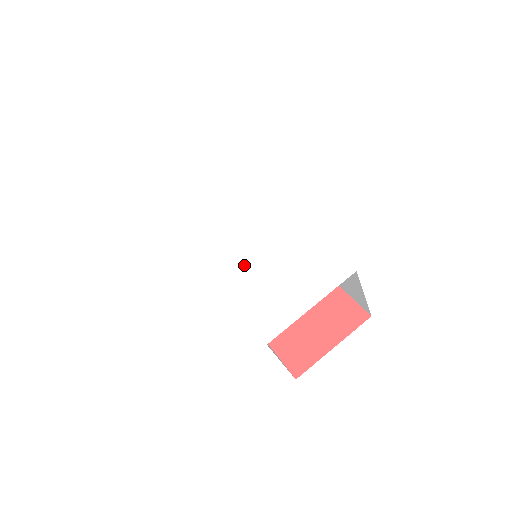
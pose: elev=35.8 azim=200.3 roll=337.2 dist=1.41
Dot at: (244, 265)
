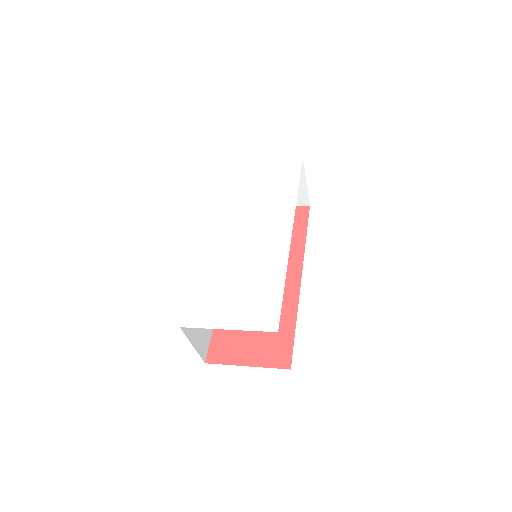
Dot at: (225, 259)
